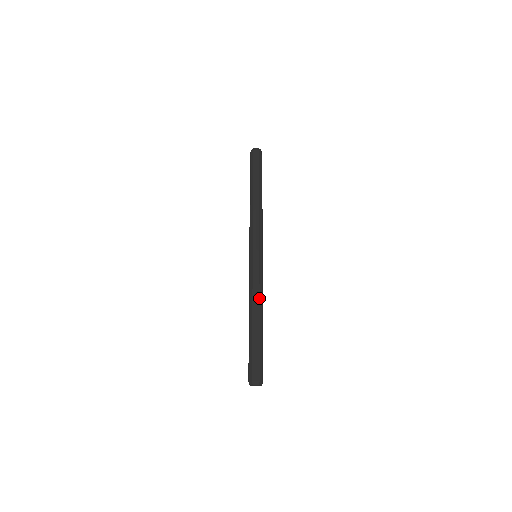
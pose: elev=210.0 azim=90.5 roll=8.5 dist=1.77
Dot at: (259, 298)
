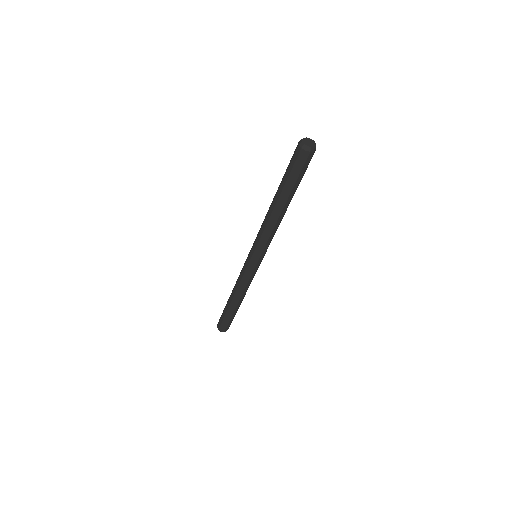
Dot at: (246, 291)
